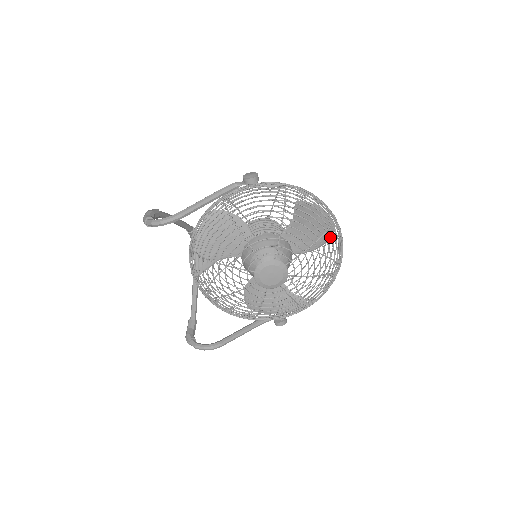
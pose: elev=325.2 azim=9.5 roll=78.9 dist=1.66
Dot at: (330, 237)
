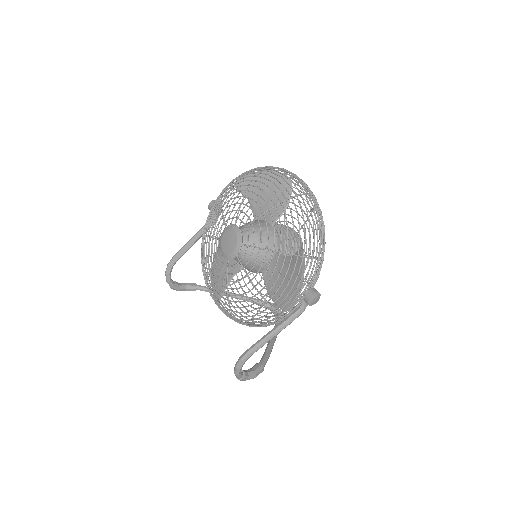
Dot at: (261, 177)
